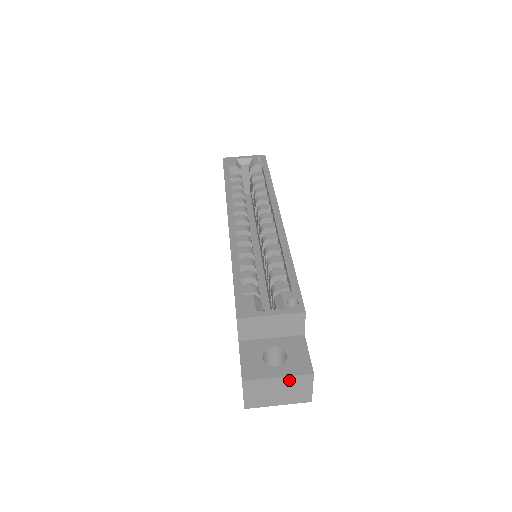
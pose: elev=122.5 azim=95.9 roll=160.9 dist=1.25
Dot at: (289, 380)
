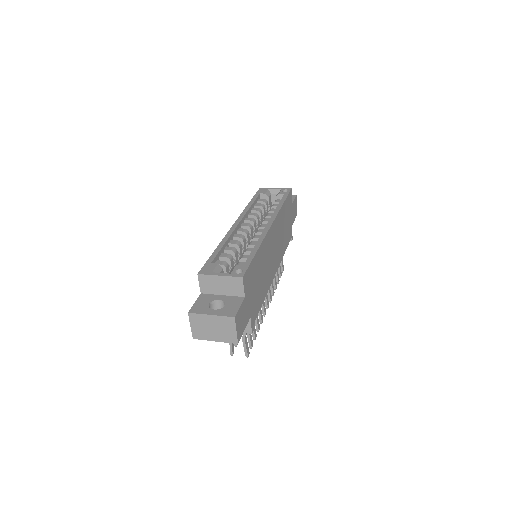
Dot at: (219, 319)
